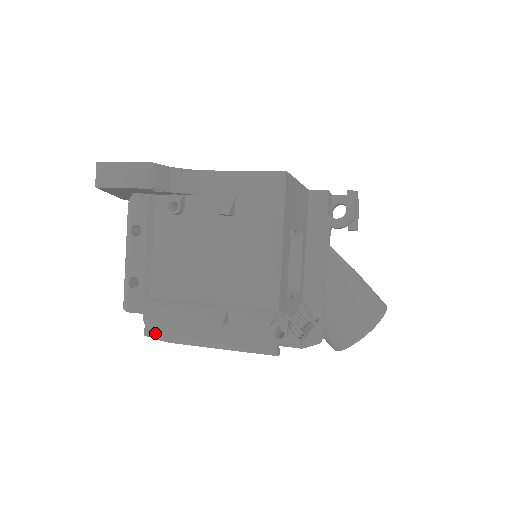
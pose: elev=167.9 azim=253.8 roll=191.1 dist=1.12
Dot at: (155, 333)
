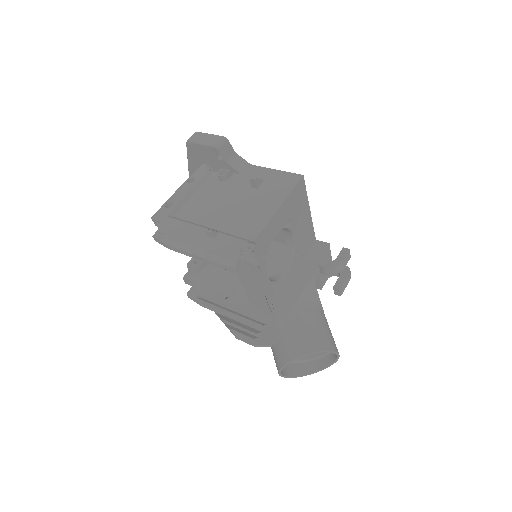
Dot at: (161, 236)
